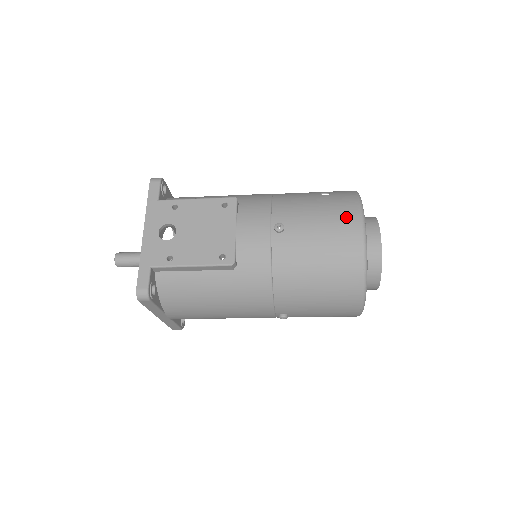
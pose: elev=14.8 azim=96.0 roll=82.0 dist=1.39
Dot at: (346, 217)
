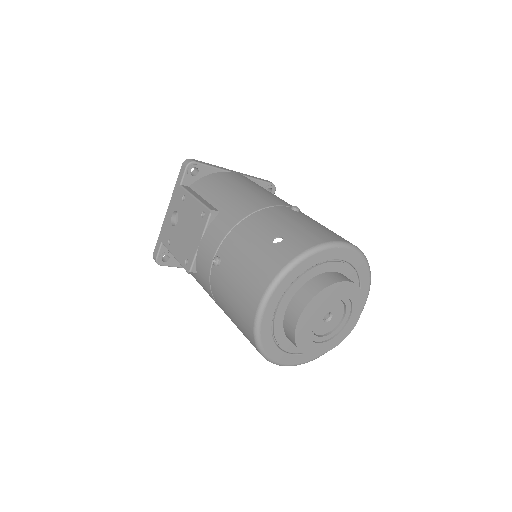
Dot at: (256, 285)
